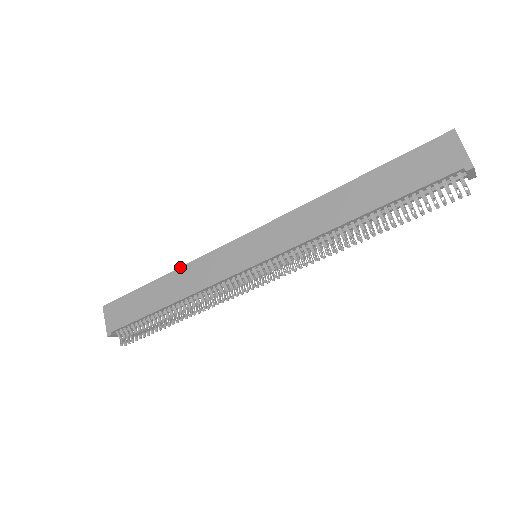
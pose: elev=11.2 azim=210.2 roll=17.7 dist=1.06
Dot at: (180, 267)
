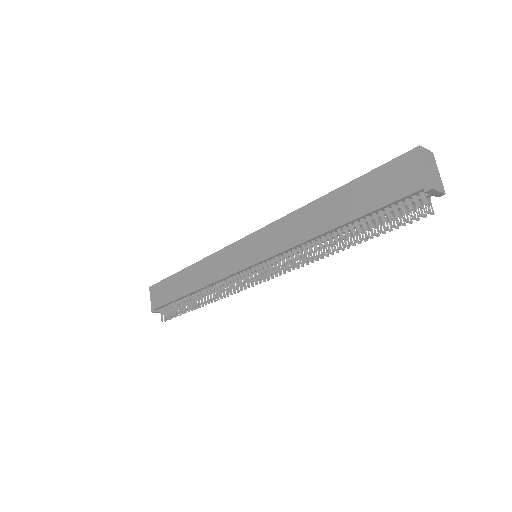
Dot at: (200, 260)
